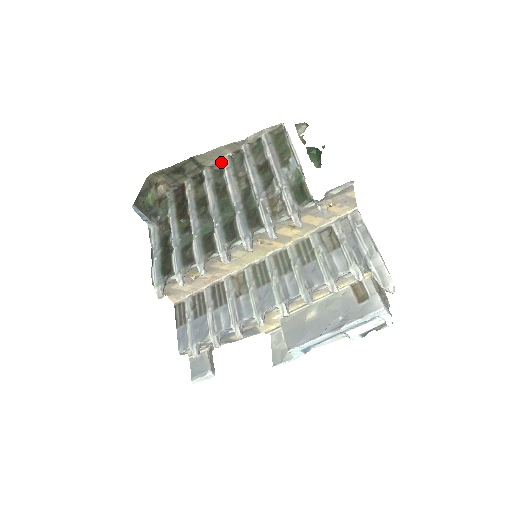
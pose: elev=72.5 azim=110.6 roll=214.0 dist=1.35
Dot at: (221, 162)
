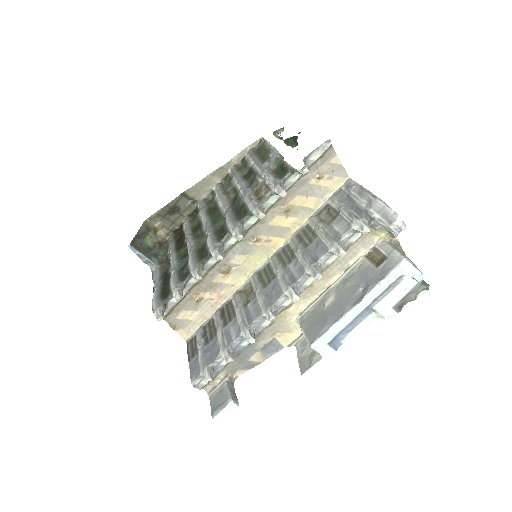
Dot at: (213, 192)
